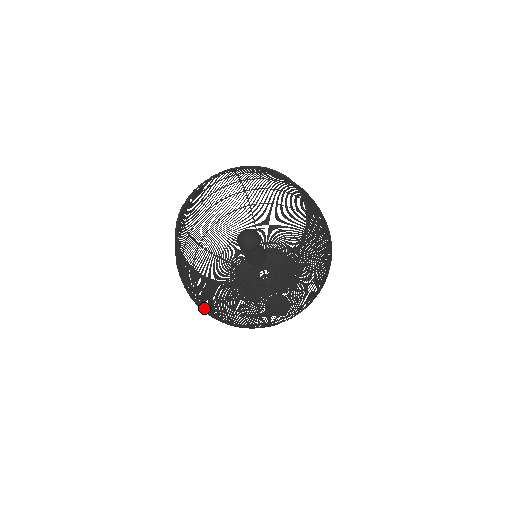
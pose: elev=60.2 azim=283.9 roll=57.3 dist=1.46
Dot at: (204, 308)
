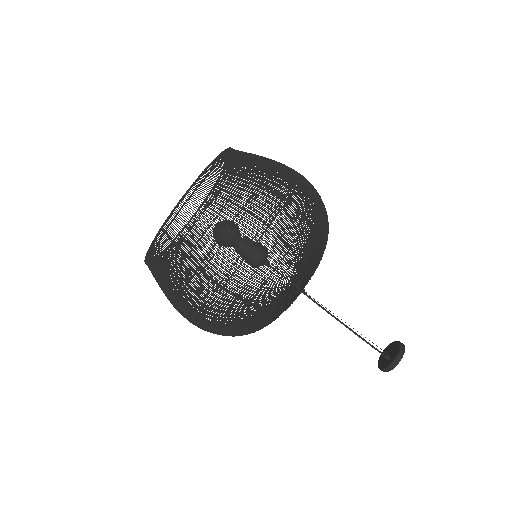
Dot at: (180, 311)
